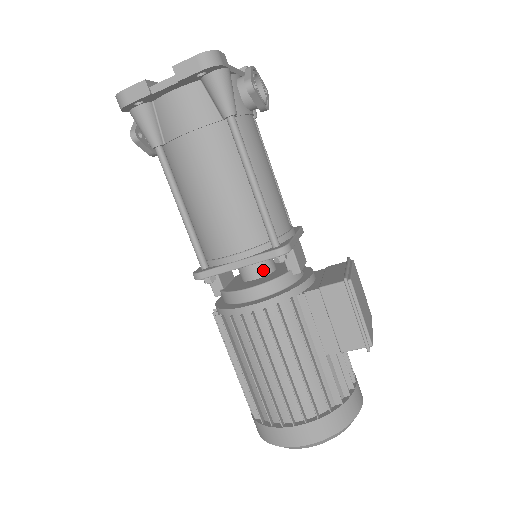
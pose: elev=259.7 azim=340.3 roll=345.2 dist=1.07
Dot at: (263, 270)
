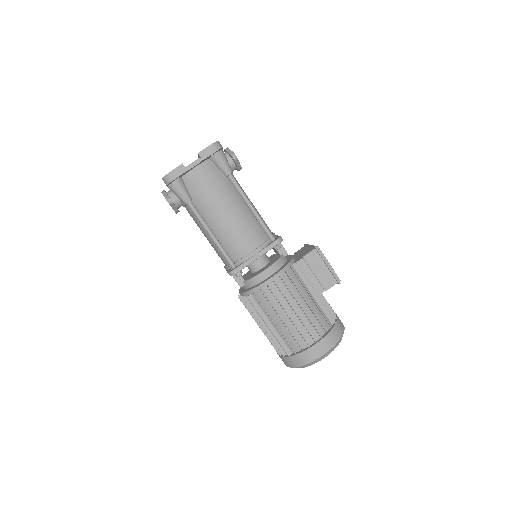
Dot at: (265, 261)
